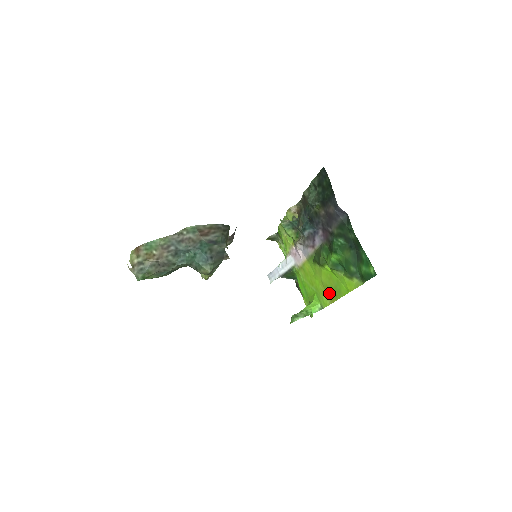
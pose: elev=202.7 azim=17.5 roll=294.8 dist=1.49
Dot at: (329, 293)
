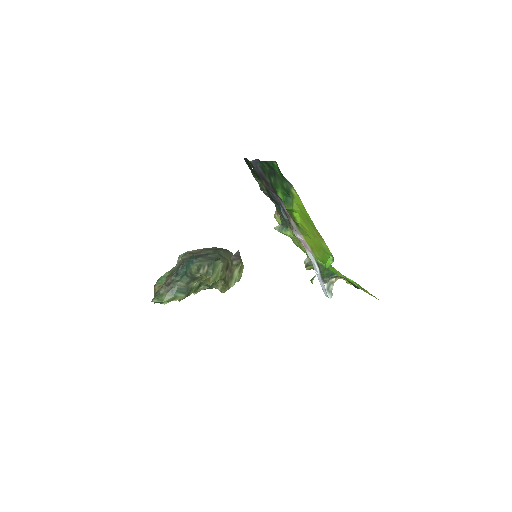
Dot at: (316, 234)
